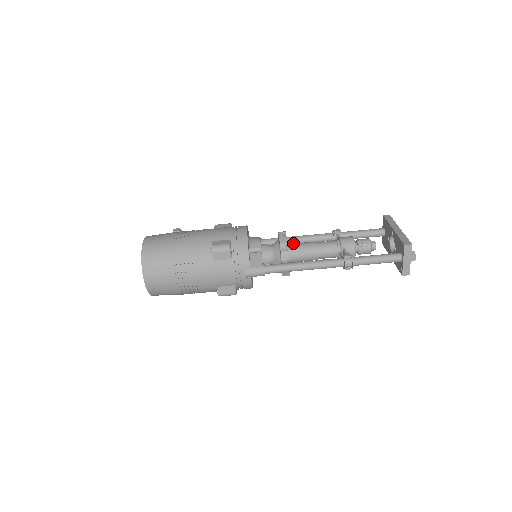
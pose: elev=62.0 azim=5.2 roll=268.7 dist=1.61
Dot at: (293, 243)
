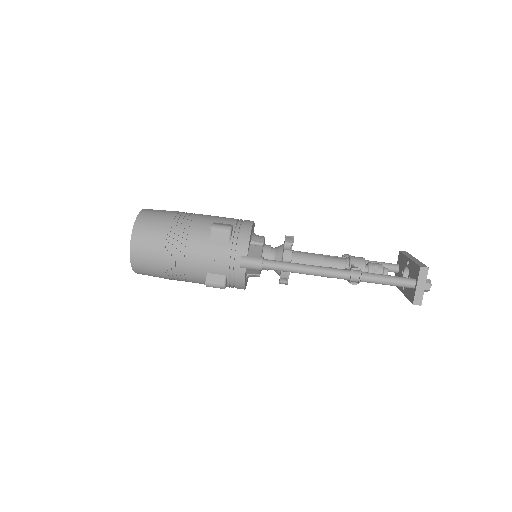
Dot at: (299, 251)
